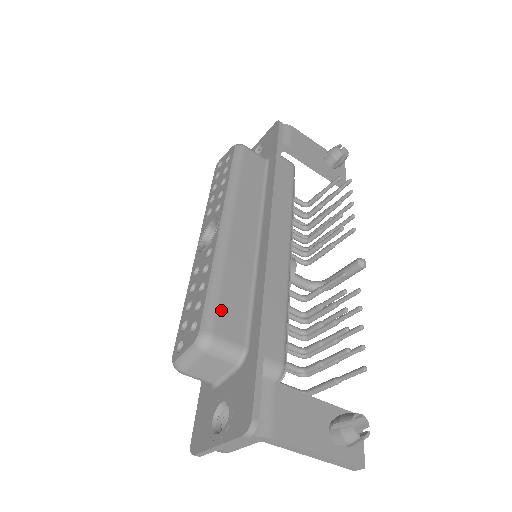
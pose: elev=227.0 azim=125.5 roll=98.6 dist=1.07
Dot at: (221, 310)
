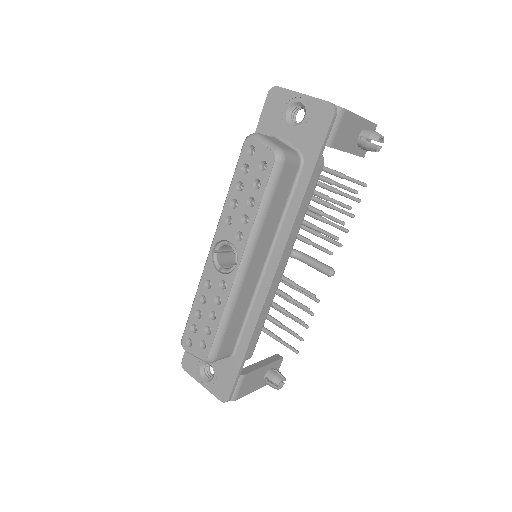
Dot at: (224, 341)
